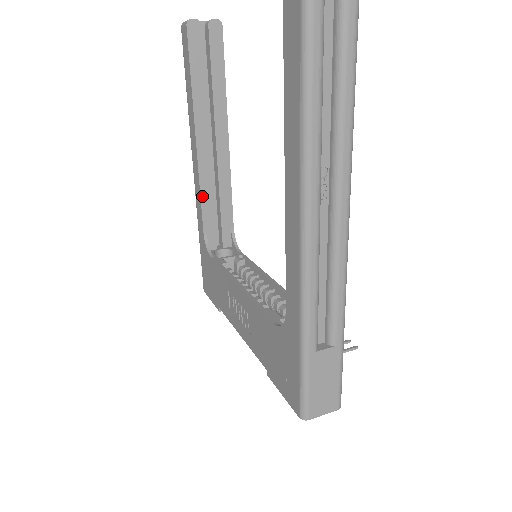
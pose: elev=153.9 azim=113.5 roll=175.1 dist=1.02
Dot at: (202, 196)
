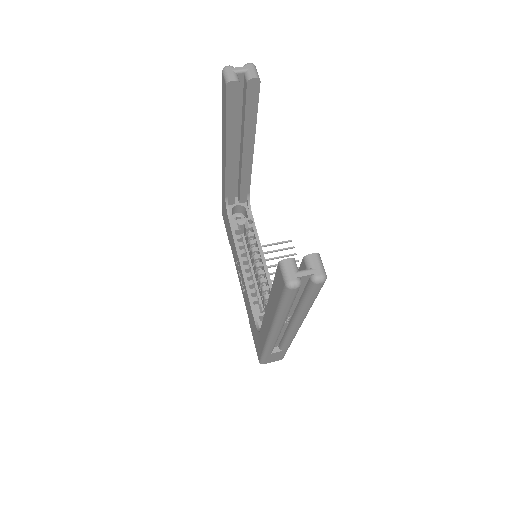
Dot at: (227, 180)
